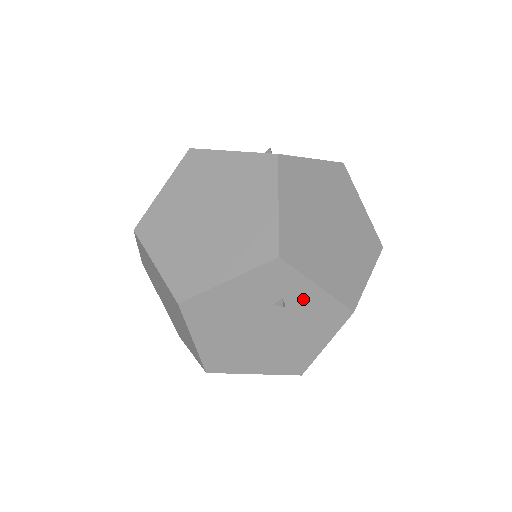
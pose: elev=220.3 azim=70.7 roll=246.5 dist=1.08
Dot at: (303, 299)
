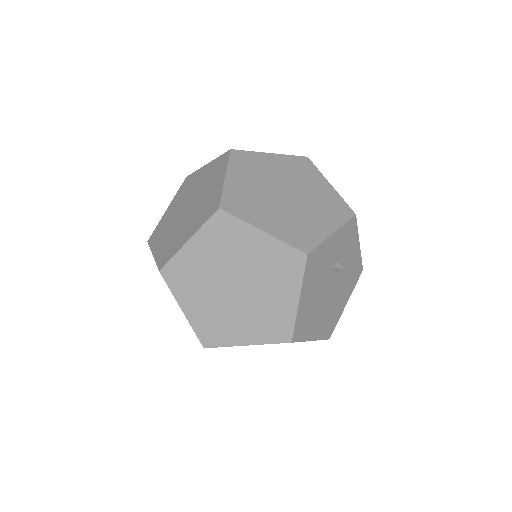
Dot at: occluded
